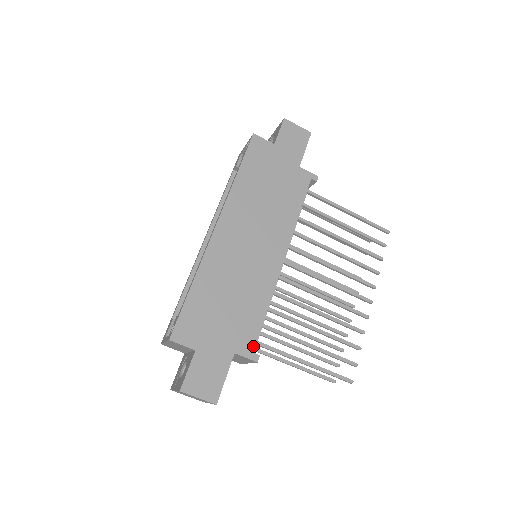
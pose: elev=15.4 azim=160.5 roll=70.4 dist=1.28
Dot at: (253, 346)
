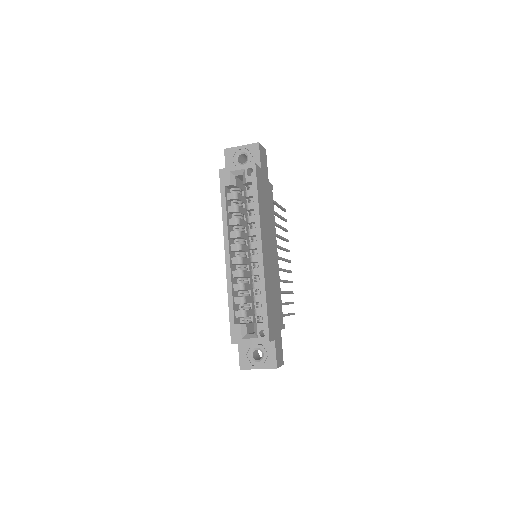
Dot at: occluded
